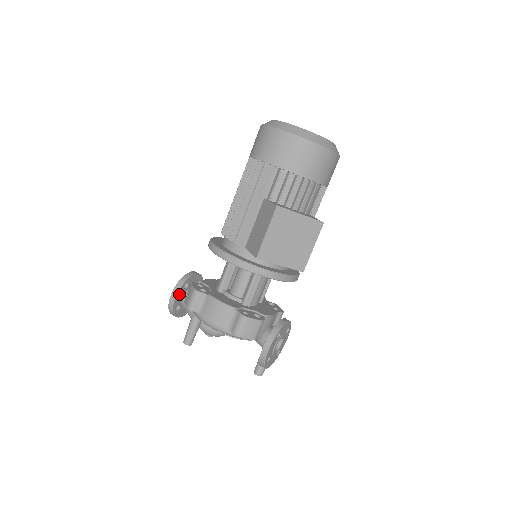
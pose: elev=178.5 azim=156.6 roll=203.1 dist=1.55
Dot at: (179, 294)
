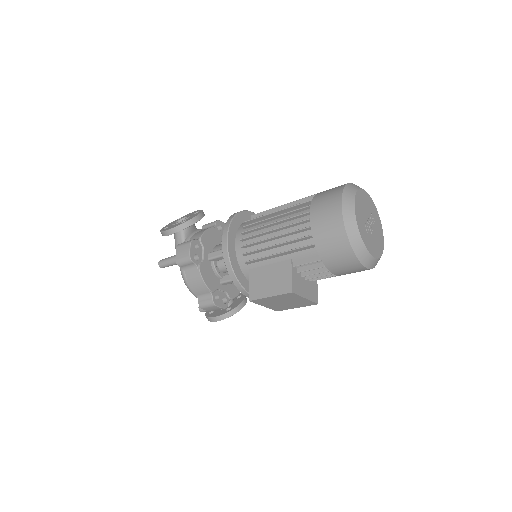
Dot at: occluded
